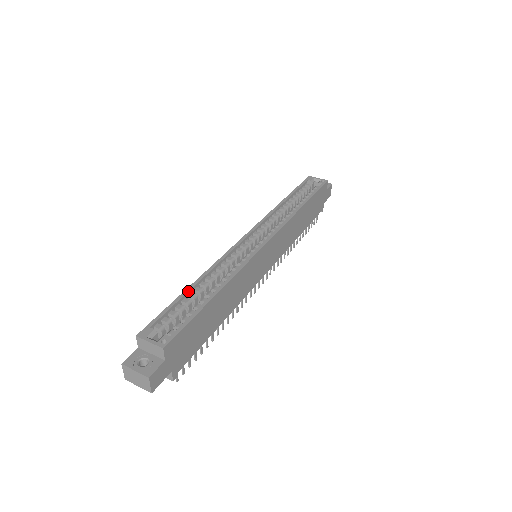
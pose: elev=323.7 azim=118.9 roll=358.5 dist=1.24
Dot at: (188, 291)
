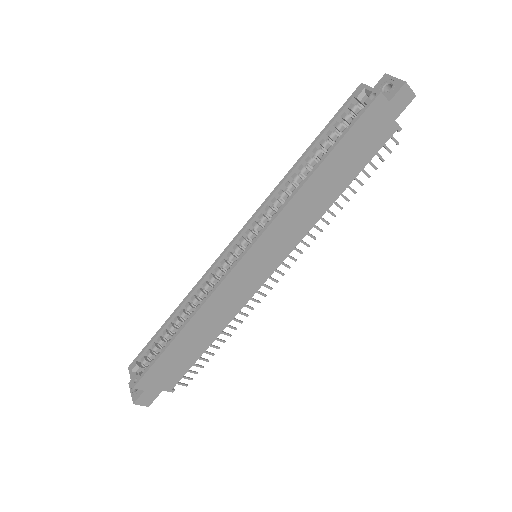
Dot at: (166, 323)
